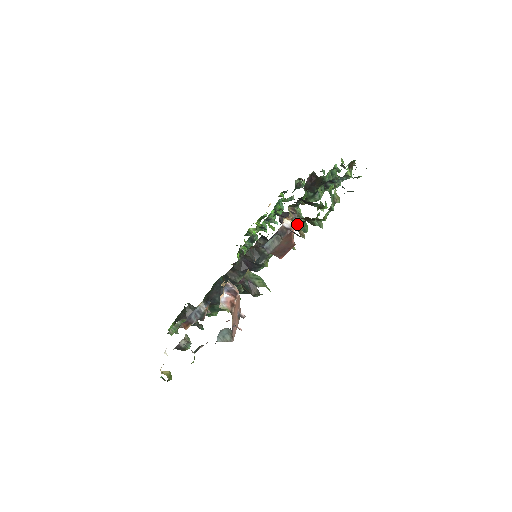
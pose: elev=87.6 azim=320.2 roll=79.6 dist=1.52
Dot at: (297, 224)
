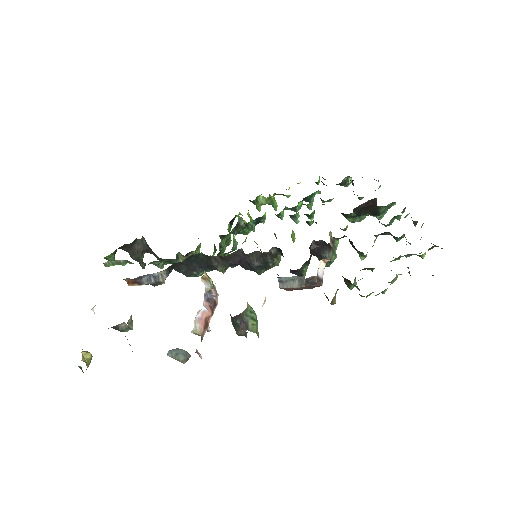
Dot at: occluded
